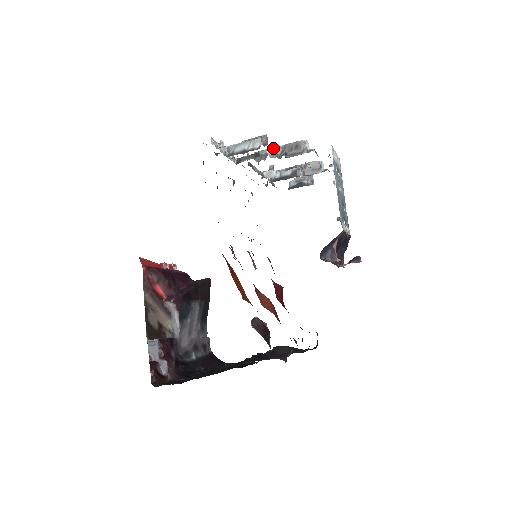
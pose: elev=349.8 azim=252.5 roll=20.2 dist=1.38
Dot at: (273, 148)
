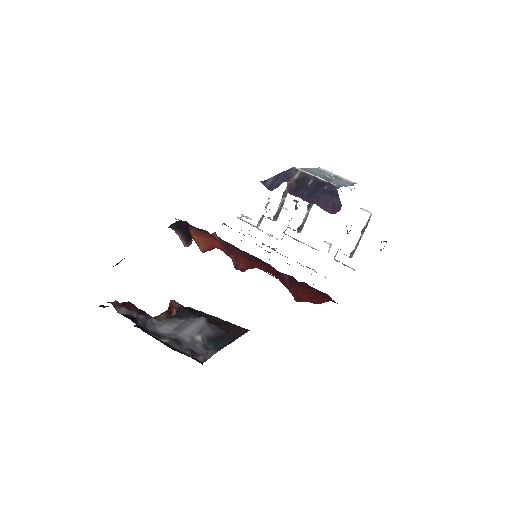
Dot at: occluded
